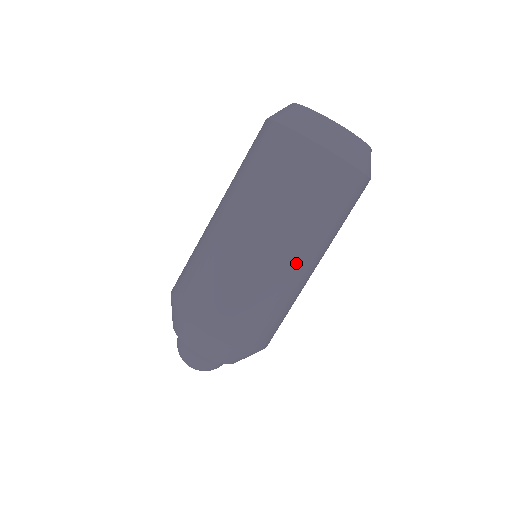
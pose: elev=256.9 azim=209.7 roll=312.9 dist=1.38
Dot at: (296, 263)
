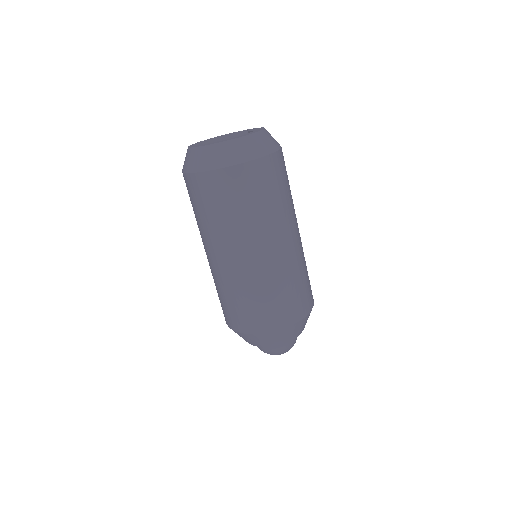
Dot at: (275, 248)
